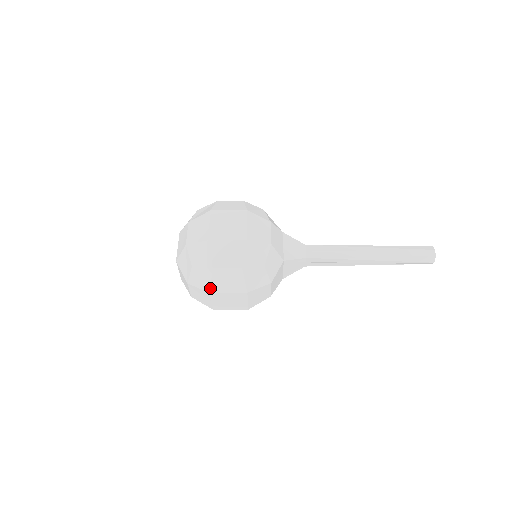
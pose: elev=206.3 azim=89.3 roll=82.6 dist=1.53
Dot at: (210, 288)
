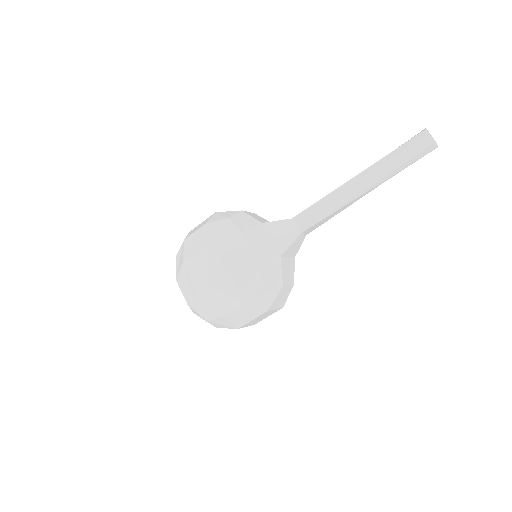
Dot at: (235, 327)
